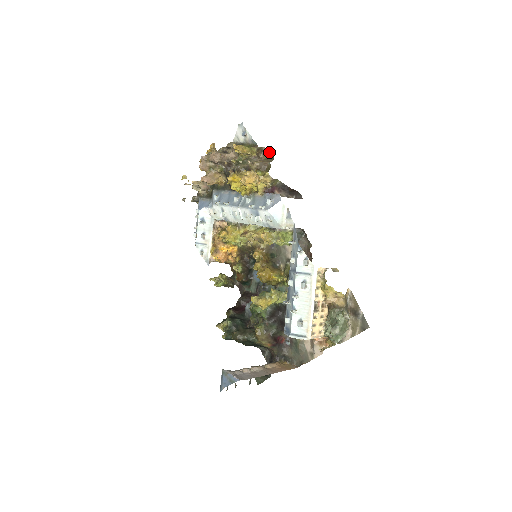
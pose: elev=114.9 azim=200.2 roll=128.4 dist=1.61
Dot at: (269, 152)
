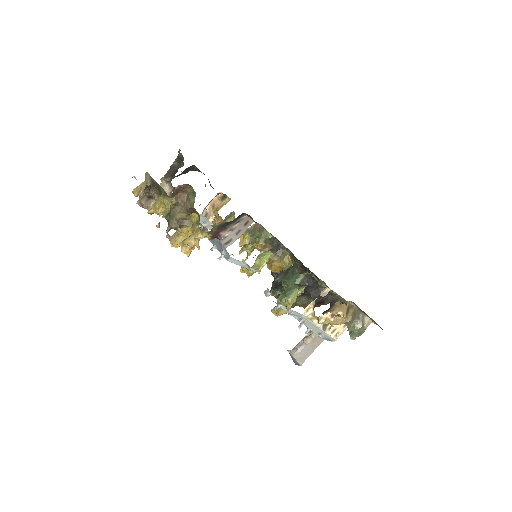
Dot at: (185, 186)
